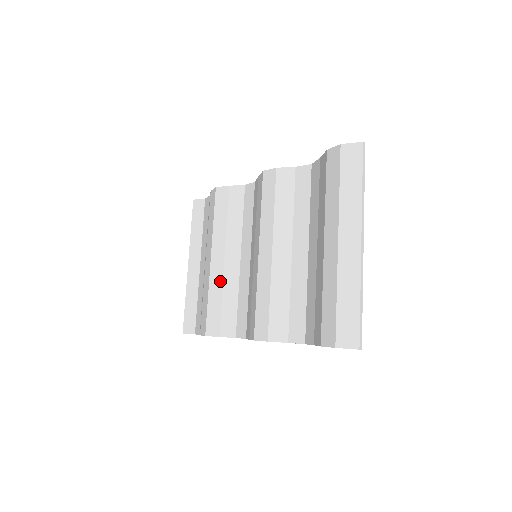
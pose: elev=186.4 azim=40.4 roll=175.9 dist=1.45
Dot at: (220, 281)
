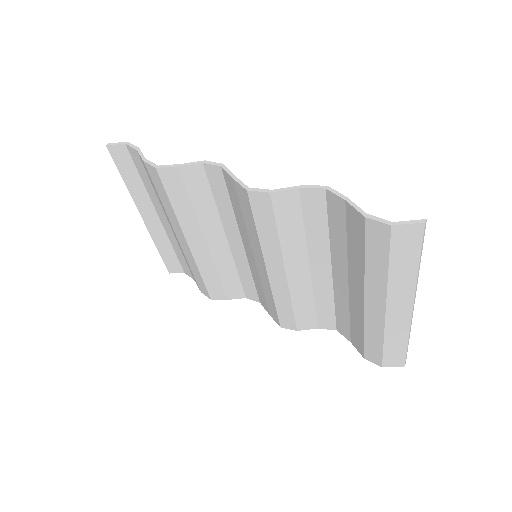
Dot at: (210, 262)
